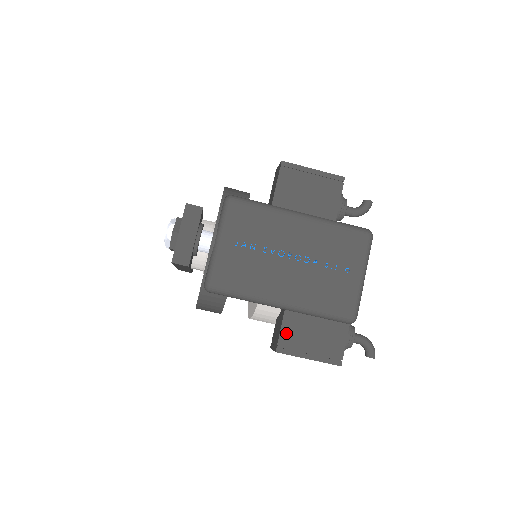
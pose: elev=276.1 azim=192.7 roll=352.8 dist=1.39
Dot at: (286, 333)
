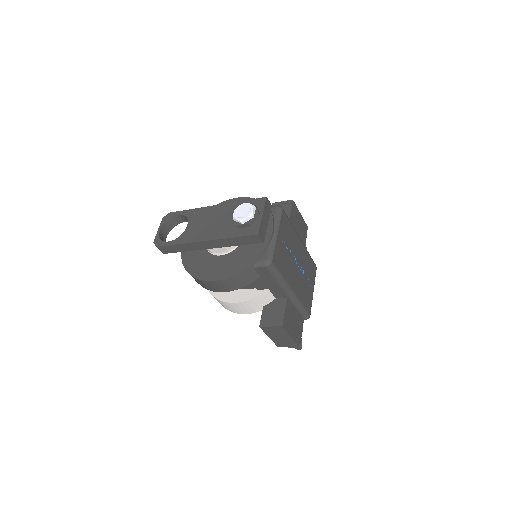
Dot at: (286, 315)
